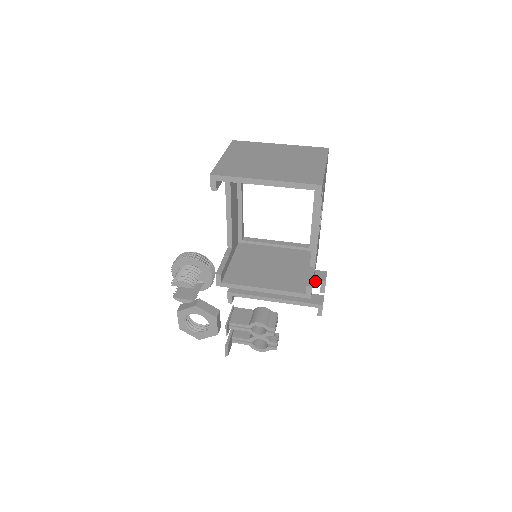
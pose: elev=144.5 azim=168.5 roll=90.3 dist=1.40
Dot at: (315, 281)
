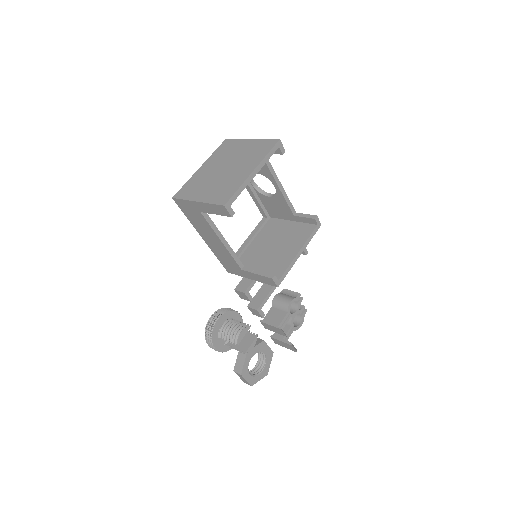
Dot at: occluded
